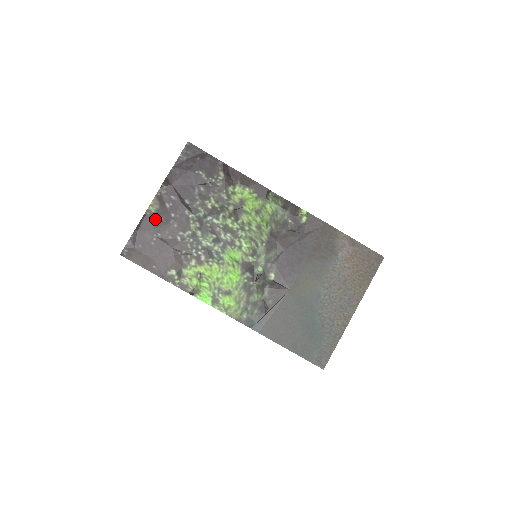
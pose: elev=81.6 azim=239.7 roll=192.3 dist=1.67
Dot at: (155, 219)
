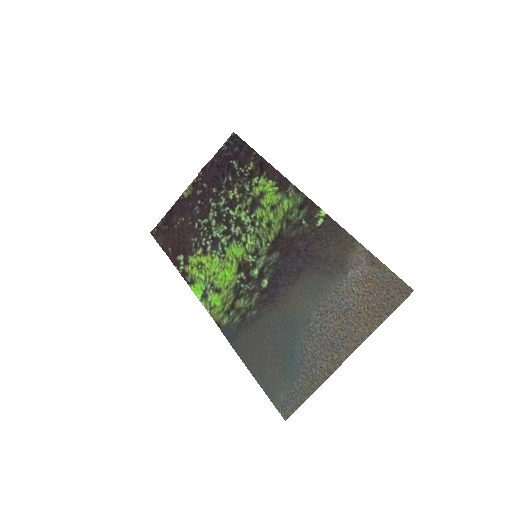
Dot at: (185, 204)
